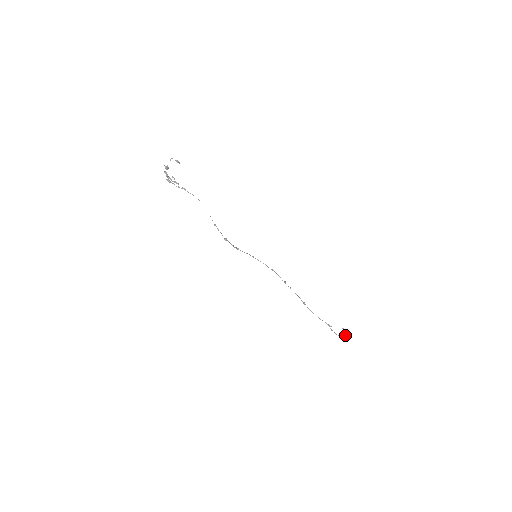
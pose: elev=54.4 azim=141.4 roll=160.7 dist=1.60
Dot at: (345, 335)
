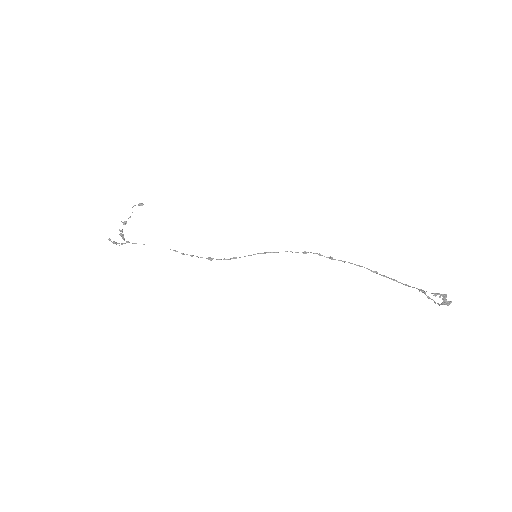
Dot at: (442, 302)
